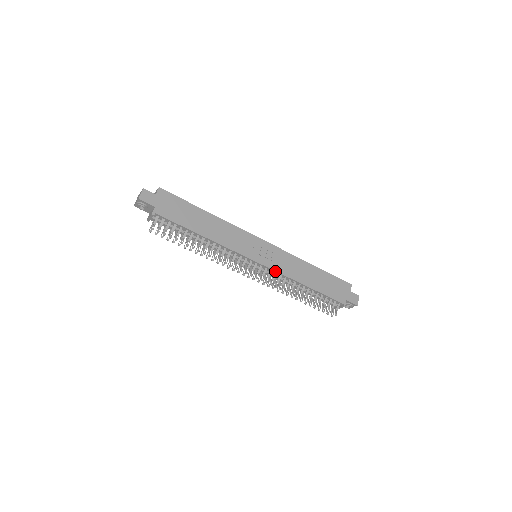
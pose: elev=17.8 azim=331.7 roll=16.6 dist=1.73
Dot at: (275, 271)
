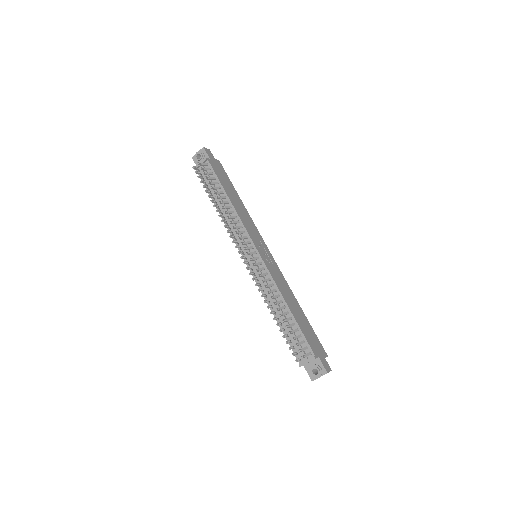
Dot at: (268, 270)
